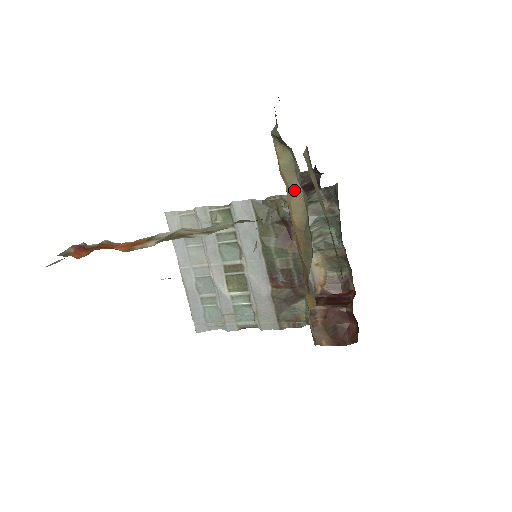
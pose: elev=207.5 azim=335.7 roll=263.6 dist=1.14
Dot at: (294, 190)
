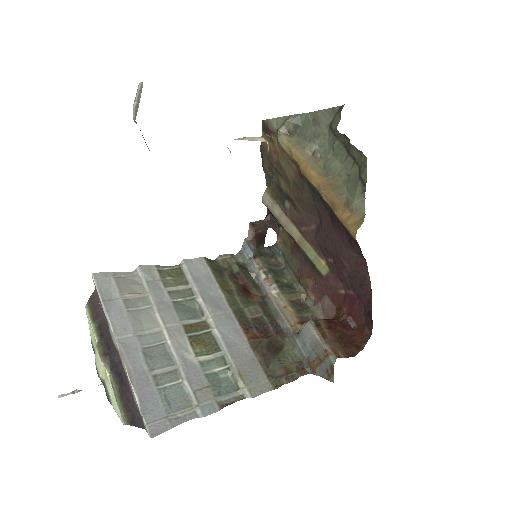
Dot at: (306, 158)
